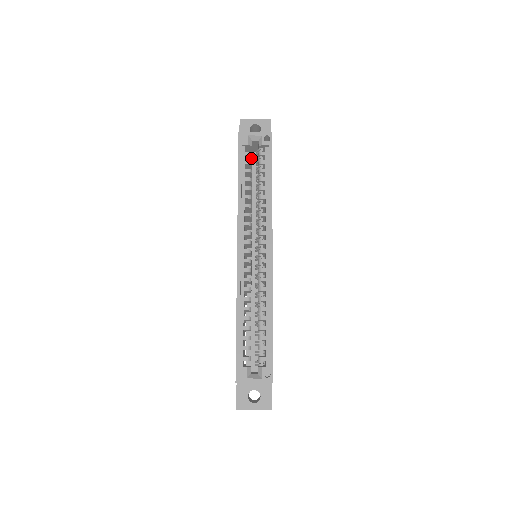
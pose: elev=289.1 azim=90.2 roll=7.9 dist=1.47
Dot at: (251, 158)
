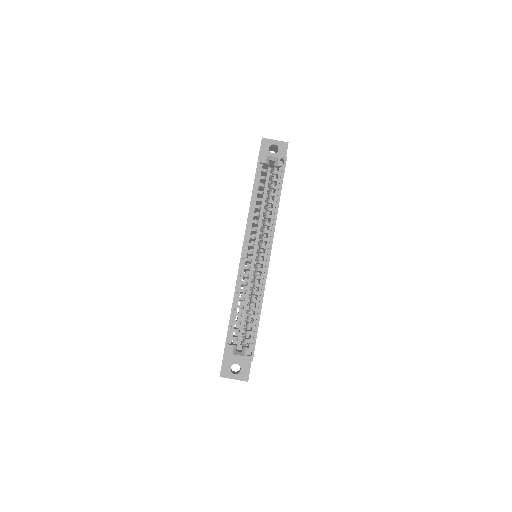
Dot at: (266, 174)
